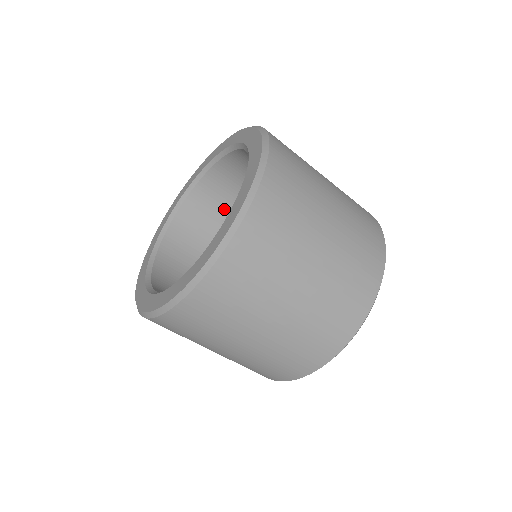
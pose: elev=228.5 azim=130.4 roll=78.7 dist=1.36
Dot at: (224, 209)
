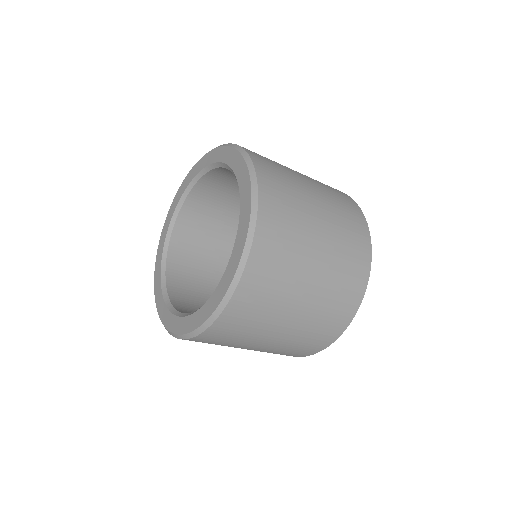
Dot at: (228, 195)
